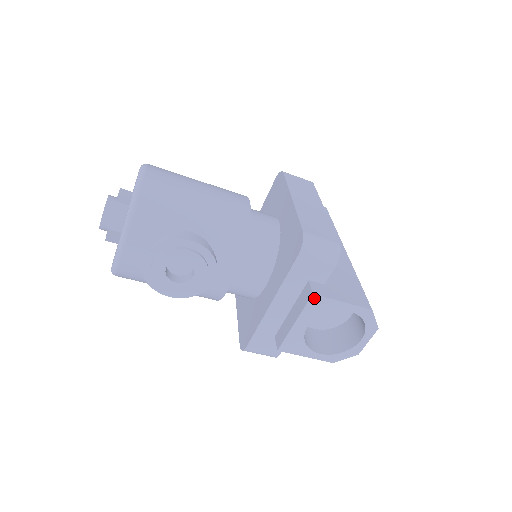
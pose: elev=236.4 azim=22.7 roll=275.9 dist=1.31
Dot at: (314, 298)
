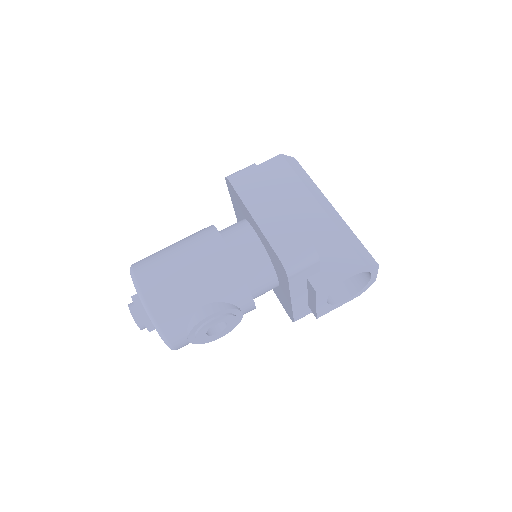
Dot at: (319, 292)
